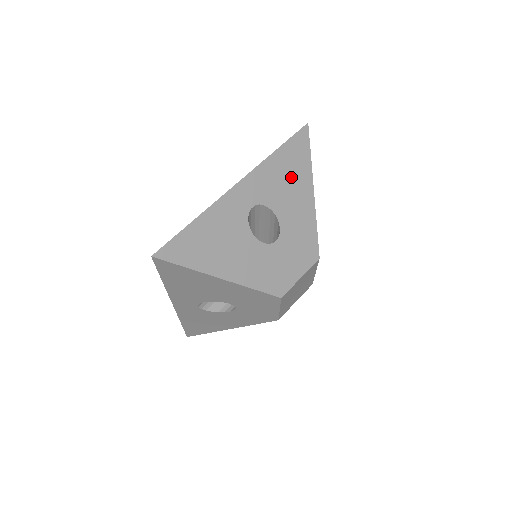
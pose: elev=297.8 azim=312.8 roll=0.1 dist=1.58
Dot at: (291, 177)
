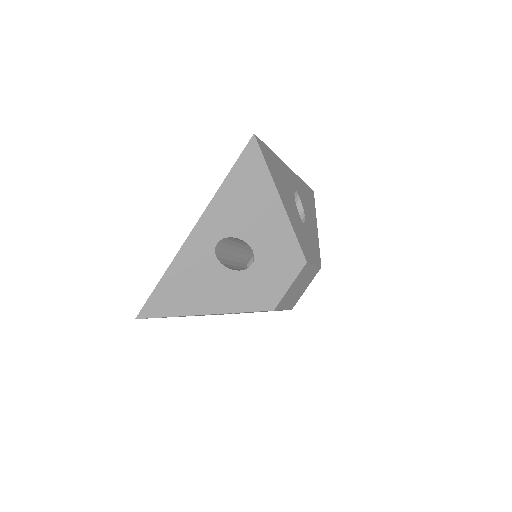
Dot at: (251, 198)
